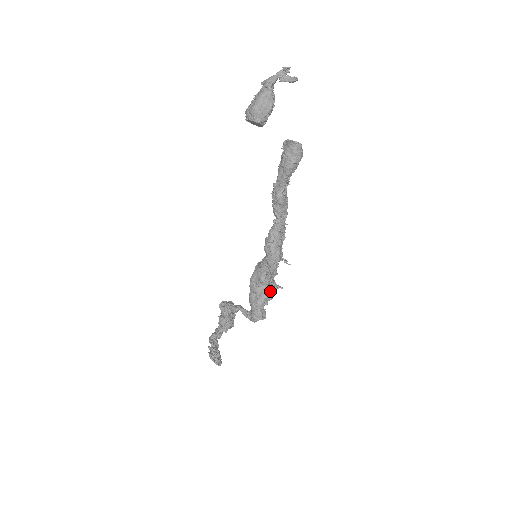
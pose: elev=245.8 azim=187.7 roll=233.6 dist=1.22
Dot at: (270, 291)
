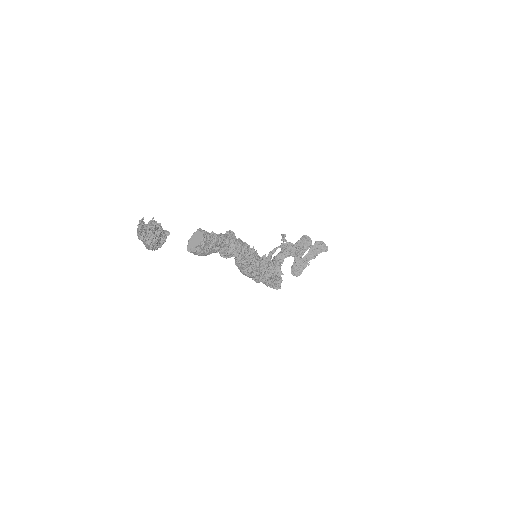
Dot at: (274, 277)
